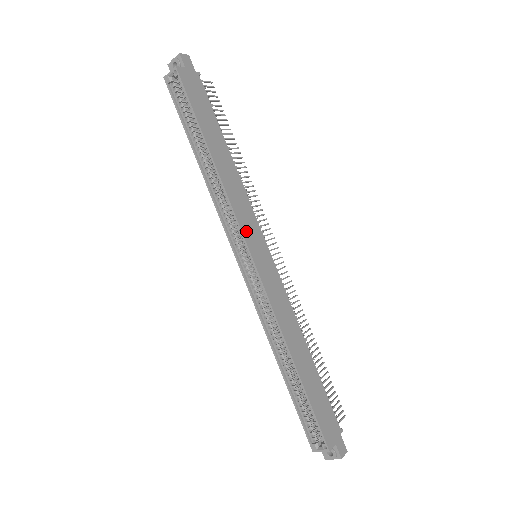
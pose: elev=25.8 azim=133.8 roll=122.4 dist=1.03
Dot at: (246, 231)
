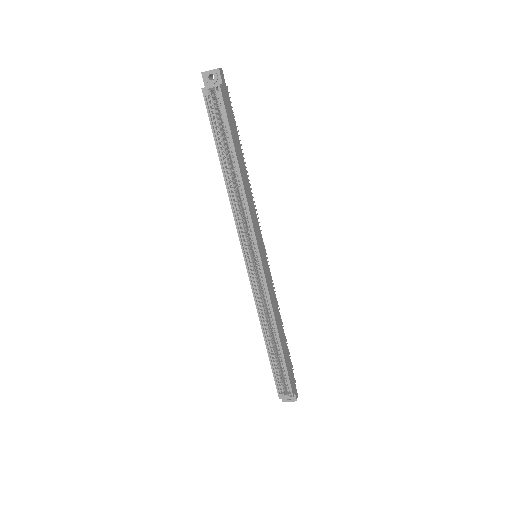
Dot at: (257, 238)
